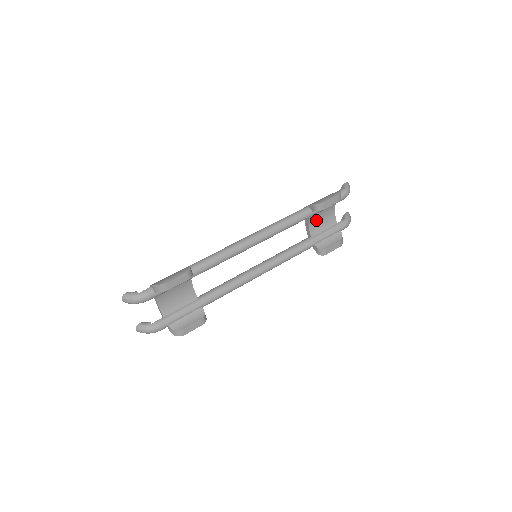
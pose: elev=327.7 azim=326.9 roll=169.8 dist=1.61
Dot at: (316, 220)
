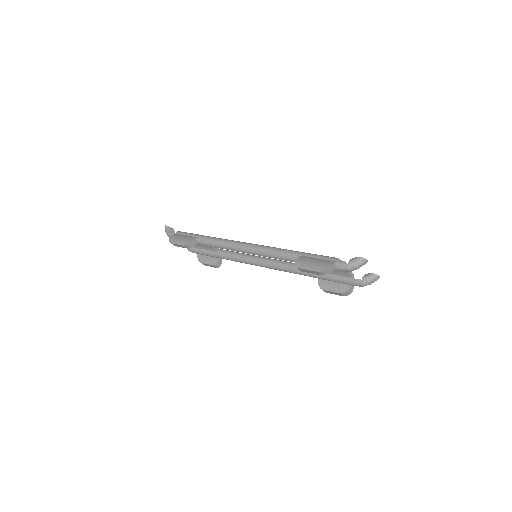
Dot at: occluded
